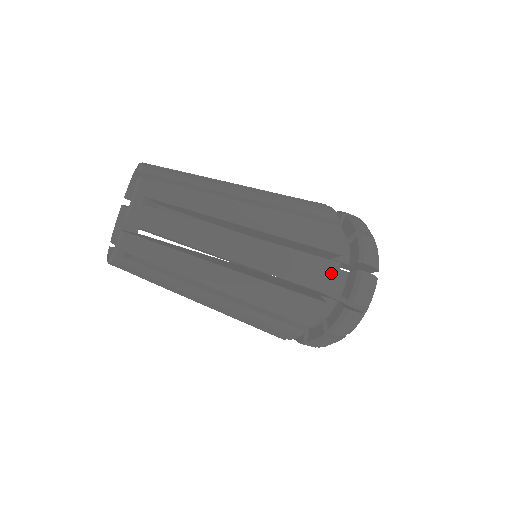
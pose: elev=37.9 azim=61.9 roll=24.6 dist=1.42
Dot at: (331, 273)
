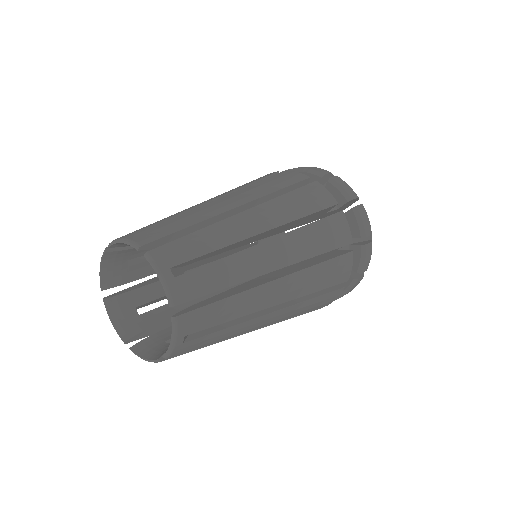
Dot at: occluded
